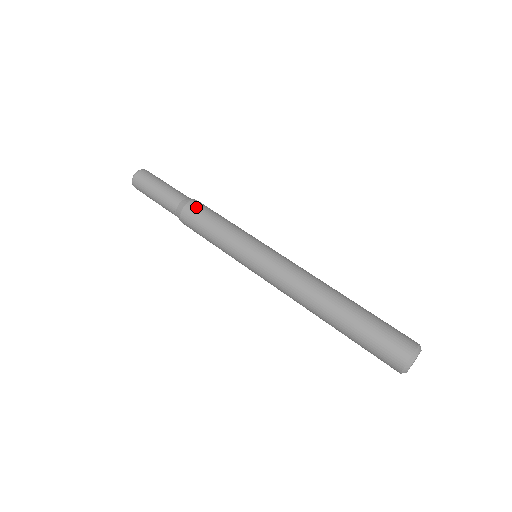
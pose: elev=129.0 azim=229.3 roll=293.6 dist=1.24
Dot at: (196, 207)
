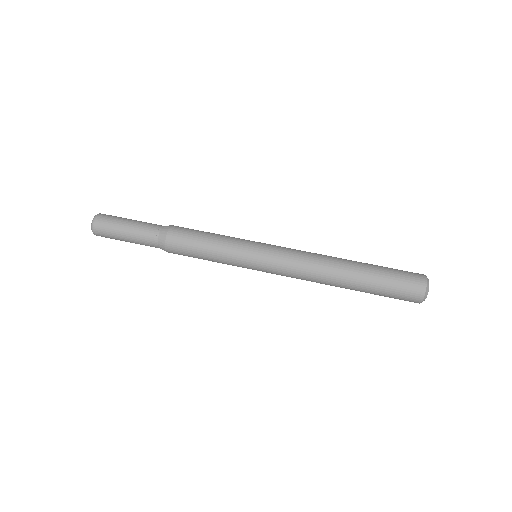
Dot at: (182, 227)
